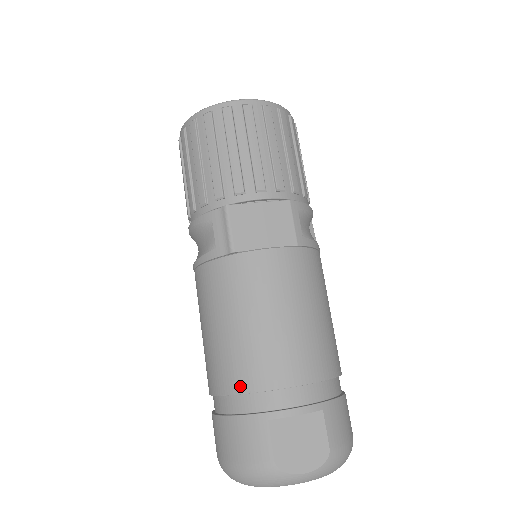
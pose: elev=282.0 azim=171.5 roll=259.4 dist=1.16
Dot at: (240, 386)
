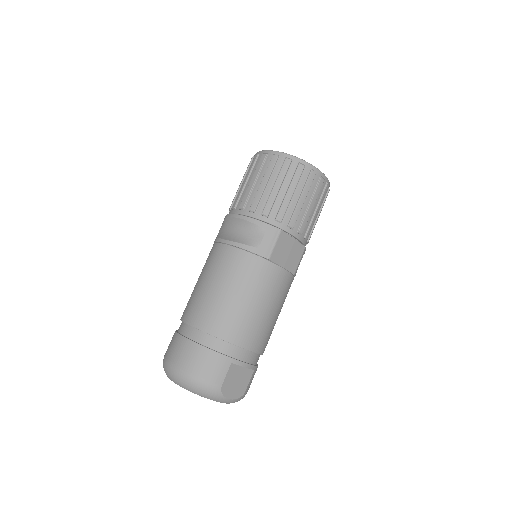
Dot at: (226, 336)
